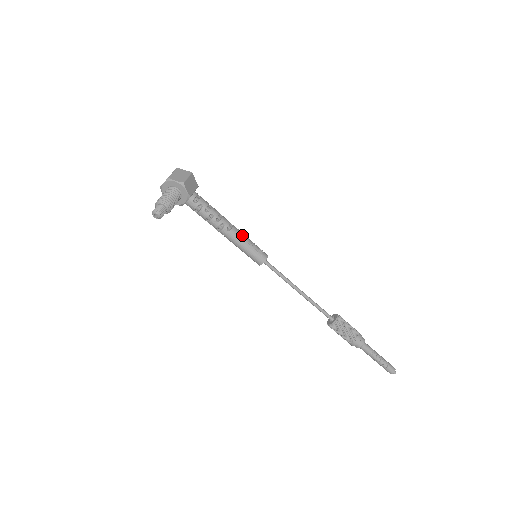
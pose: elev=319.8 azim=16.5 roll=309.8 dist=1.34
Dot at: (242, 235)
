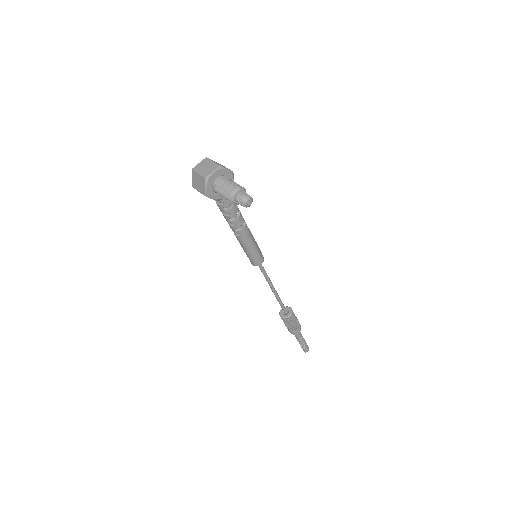
Dot at: occluded
